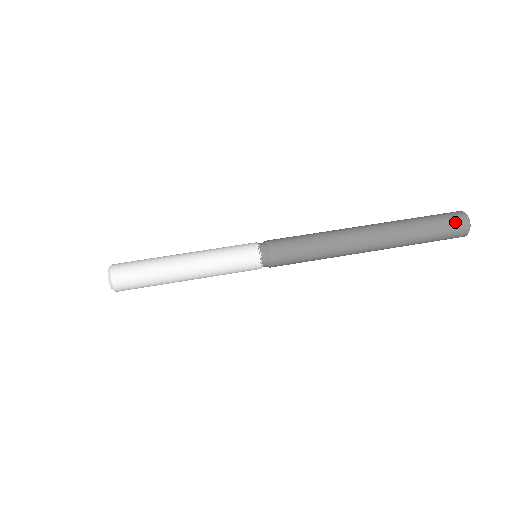
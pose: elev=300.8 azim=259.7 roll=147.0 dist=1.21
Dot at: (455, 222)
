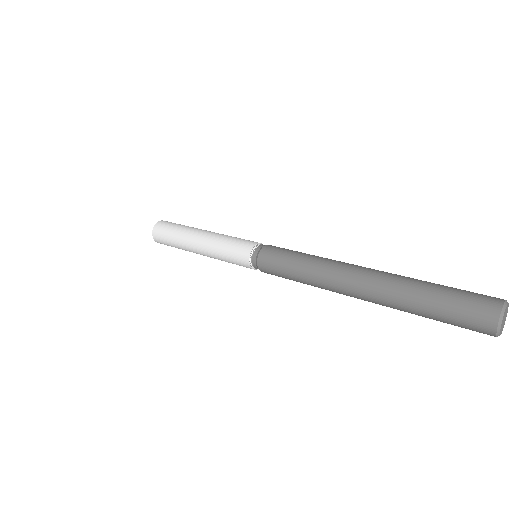
Dot at: occluded
